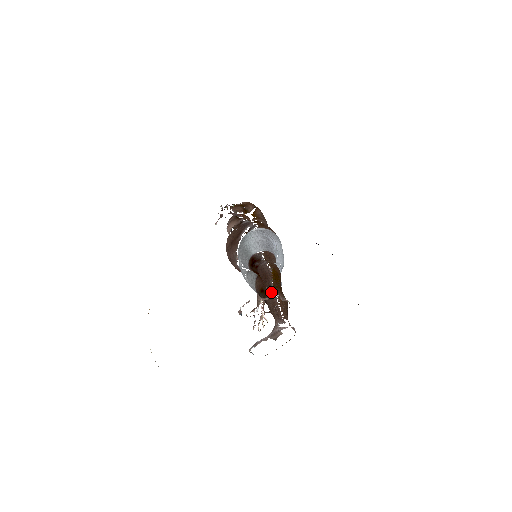
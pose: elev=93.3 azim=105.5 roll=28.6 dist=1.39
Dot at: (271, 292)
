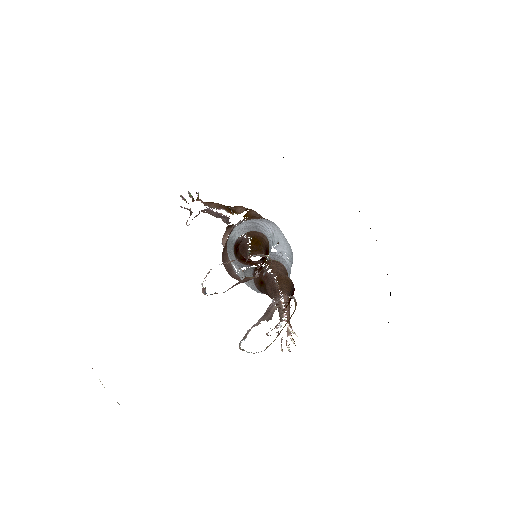
Dot at: (247, 257)
